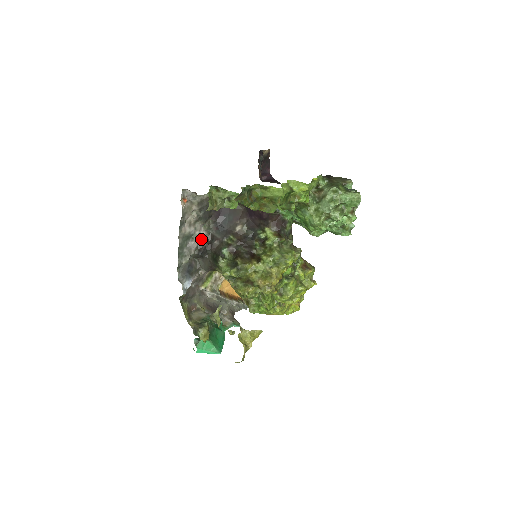
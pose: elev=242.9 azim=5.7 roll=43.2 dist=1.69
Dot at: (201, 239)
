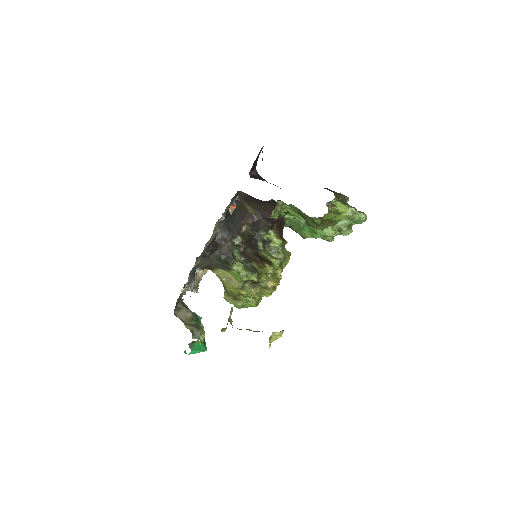
Dot at: occluded
